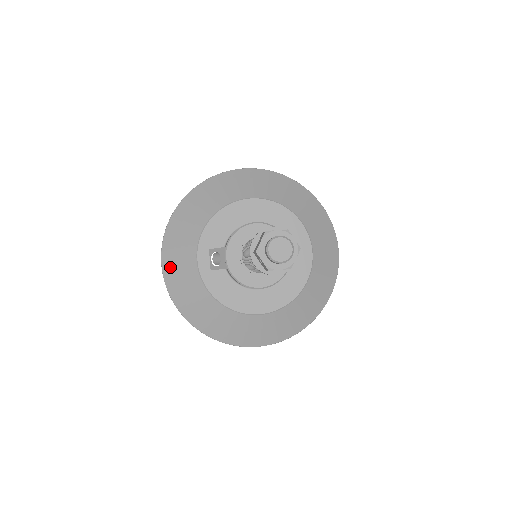
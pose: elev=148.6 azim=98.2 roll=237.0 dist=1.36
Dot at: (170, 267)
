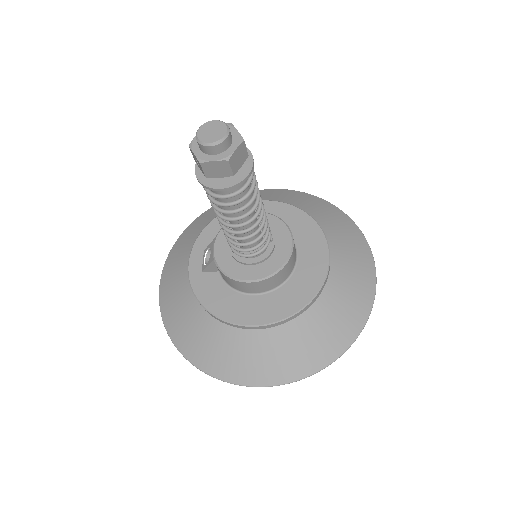
Dot at: (166, 282)
